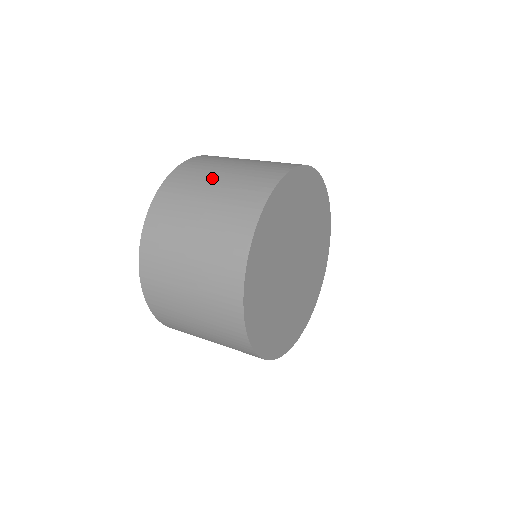
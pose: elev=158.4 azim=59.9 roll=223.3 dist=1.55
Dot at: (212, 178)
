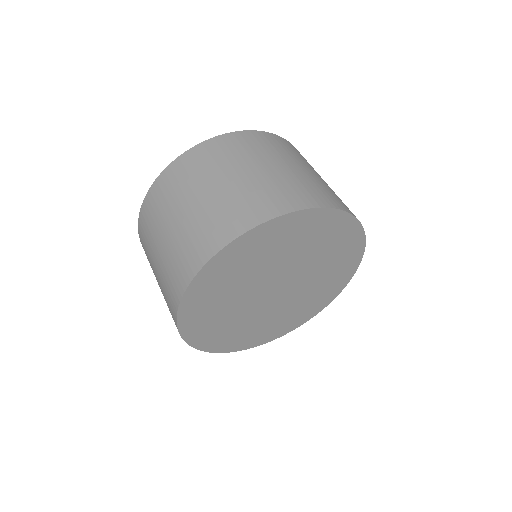
Dot at: (216, 178)
